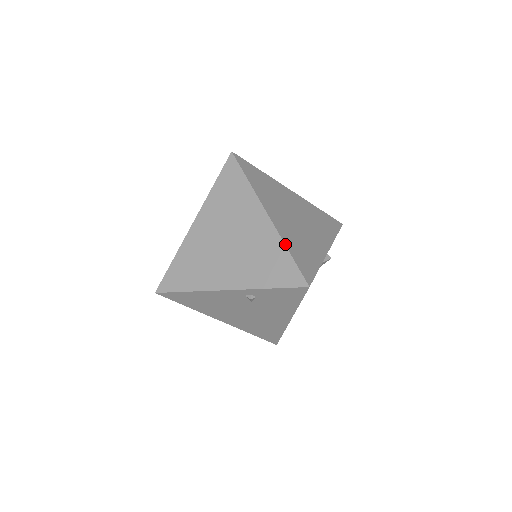
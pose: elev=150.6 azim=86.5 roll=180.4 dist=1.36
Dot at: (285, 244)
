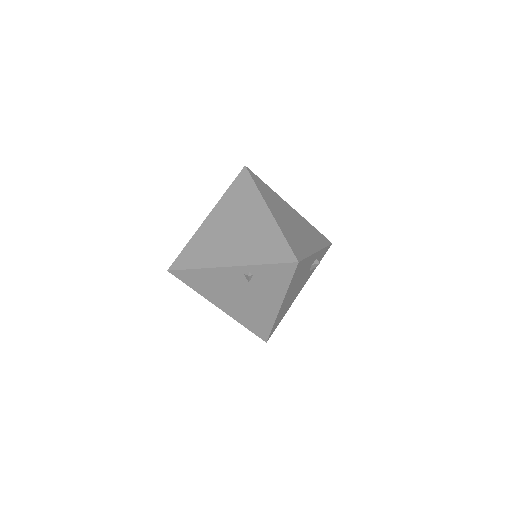
Dot at: (281, 231)
